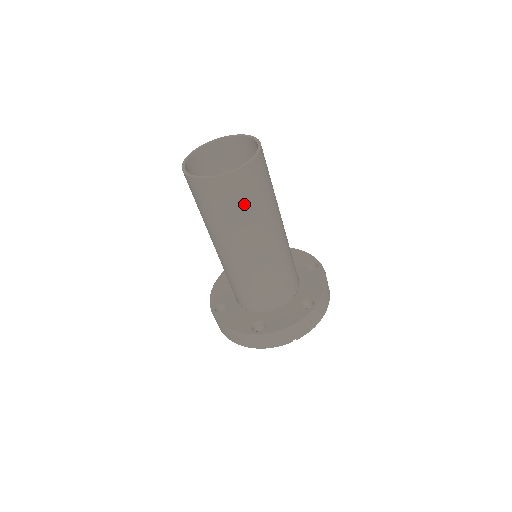
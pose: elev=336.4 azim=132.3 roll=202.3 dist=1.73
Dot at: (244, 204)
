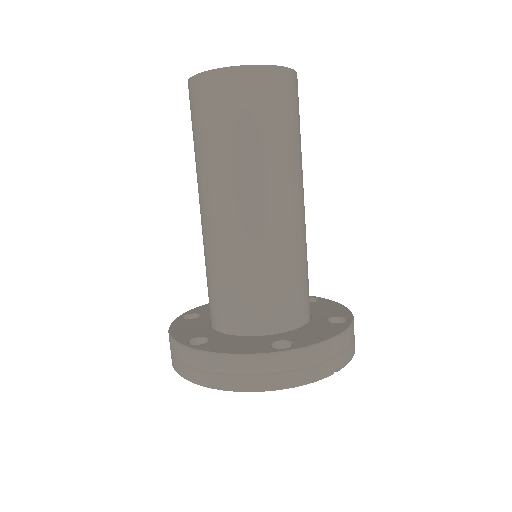
Dot at: (285, 122)
